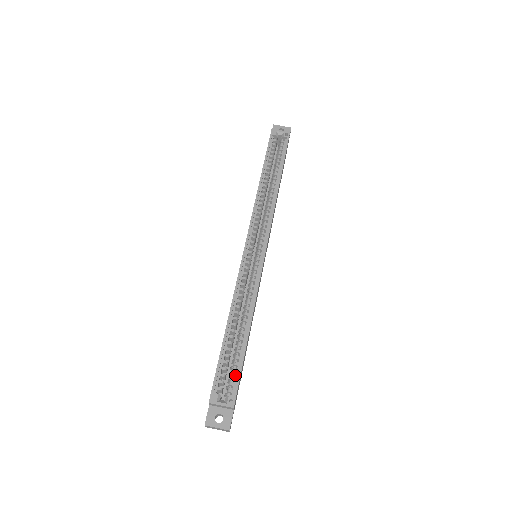
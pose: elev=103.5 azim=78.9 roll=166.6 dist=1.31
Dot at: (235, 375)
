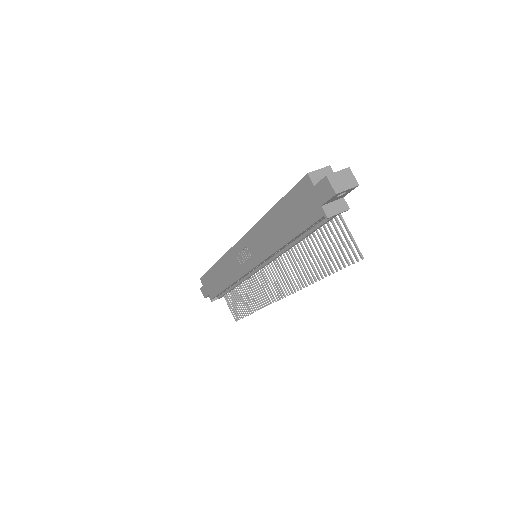
Dot at: occluded
